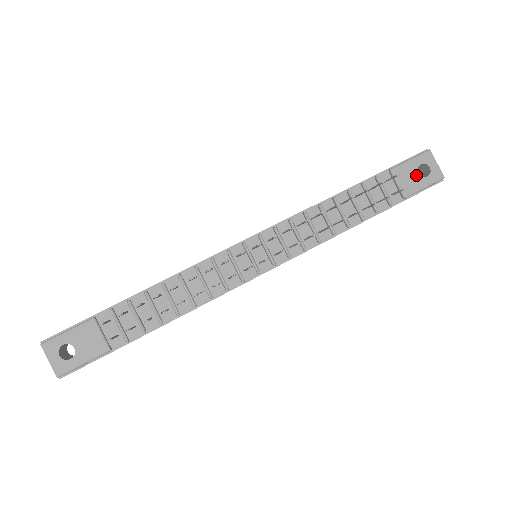
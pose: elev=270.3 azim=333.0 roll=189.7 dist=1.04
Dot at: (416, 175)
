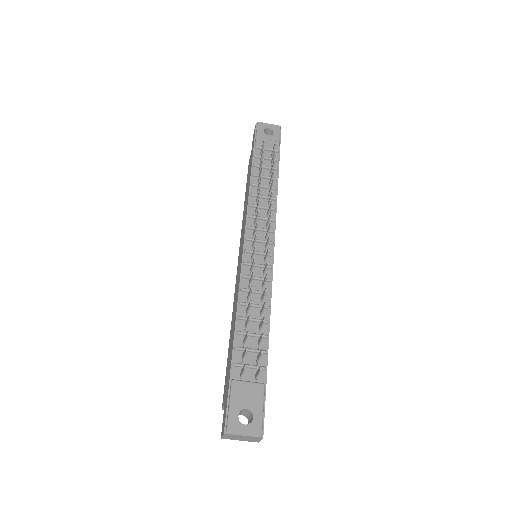
Dot at: (269, 137)
